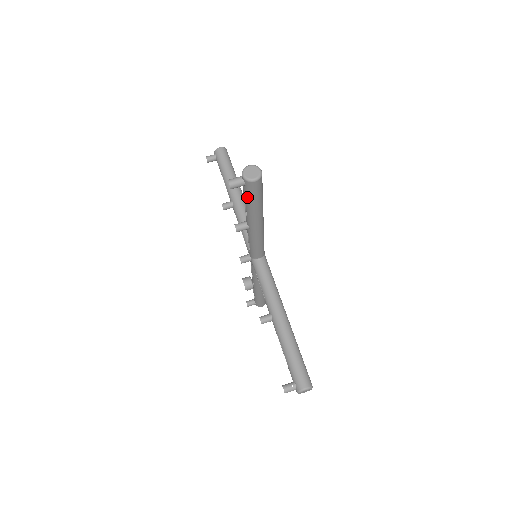
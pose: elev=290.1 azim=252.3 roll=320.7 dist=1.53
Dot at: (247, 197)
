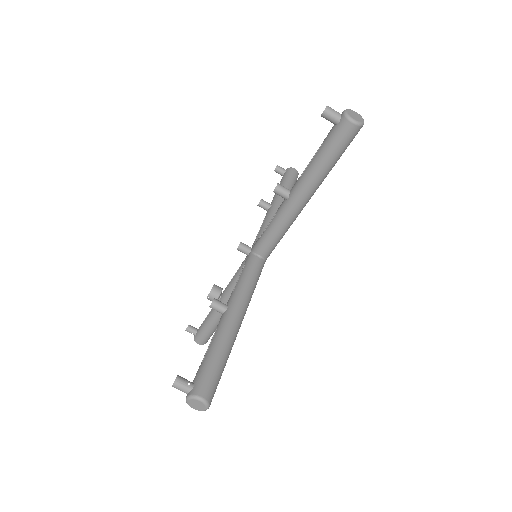
Dot at: (325, 144)
